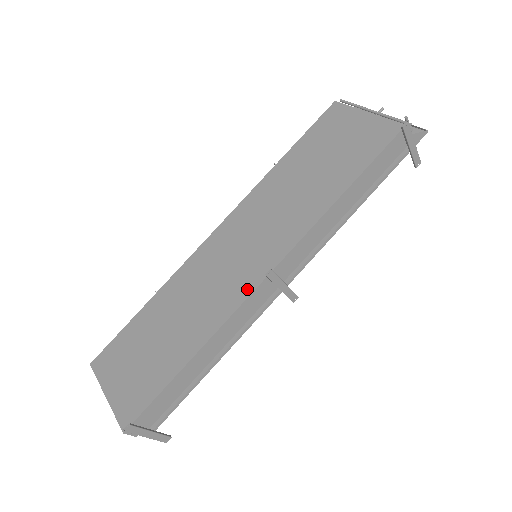
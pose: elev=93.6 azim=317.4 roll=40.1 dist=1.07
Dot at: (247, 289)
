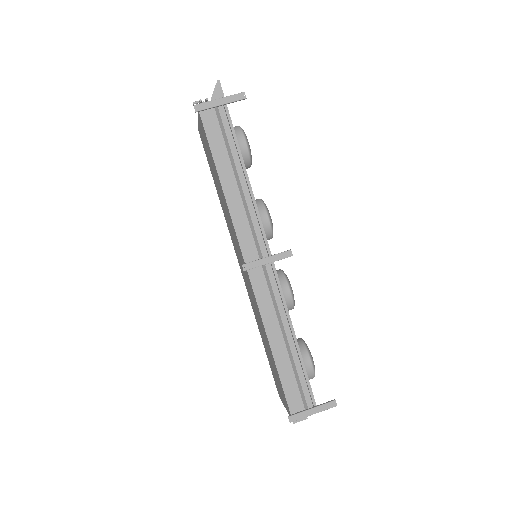
Dot at: (251, 287)
